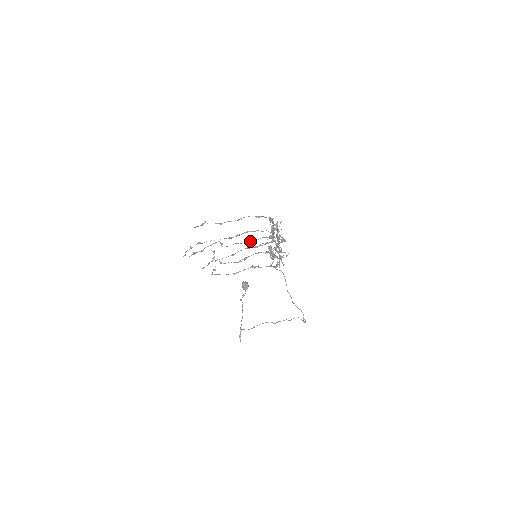
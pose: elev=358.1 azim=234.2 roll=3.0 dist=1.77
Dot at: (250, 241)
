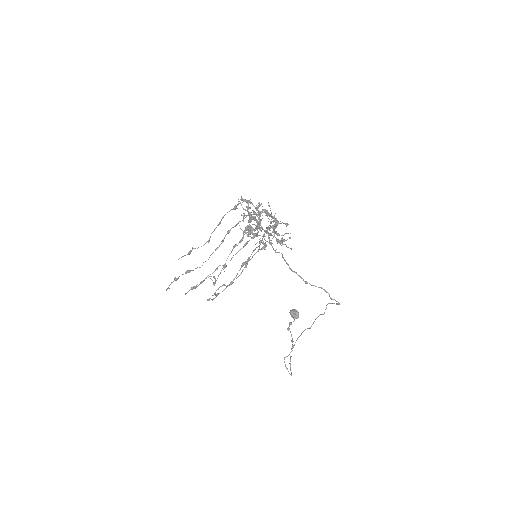
Dot at: (245, 244)
